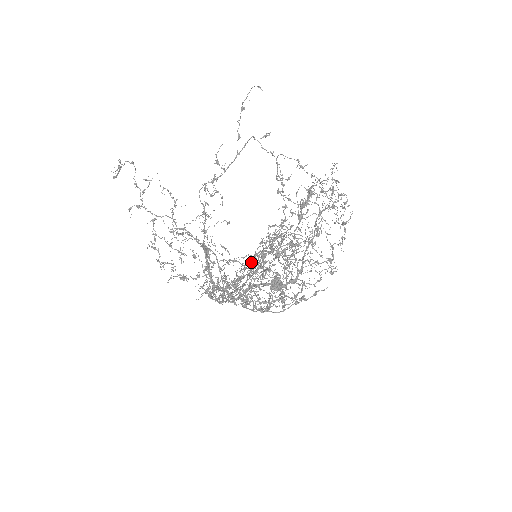
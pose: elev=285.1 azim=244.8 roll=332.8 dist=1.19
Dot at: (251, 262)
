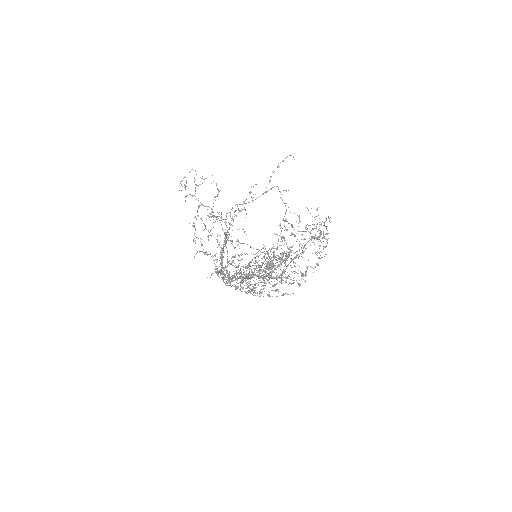
Dot at: occluded
